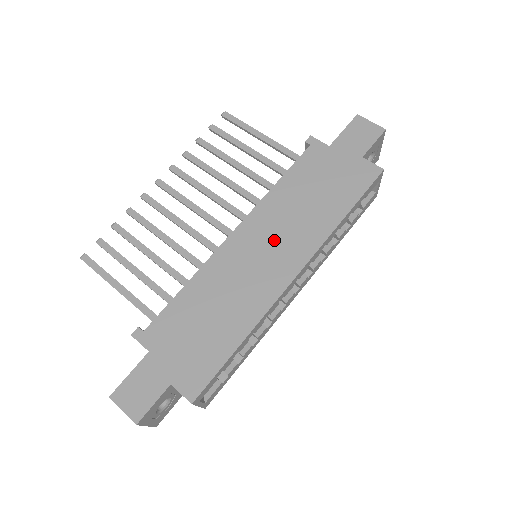
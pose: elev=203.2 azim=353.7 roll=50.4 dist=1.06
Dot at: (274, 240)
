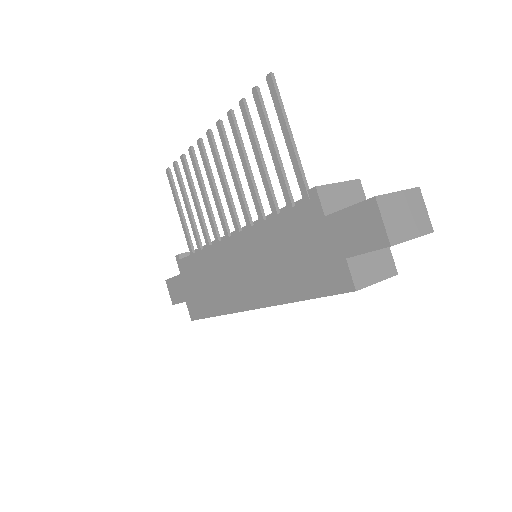
Dot at: (250, 269)
